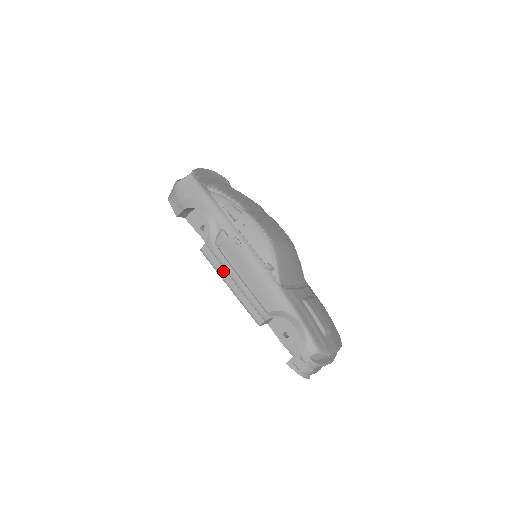
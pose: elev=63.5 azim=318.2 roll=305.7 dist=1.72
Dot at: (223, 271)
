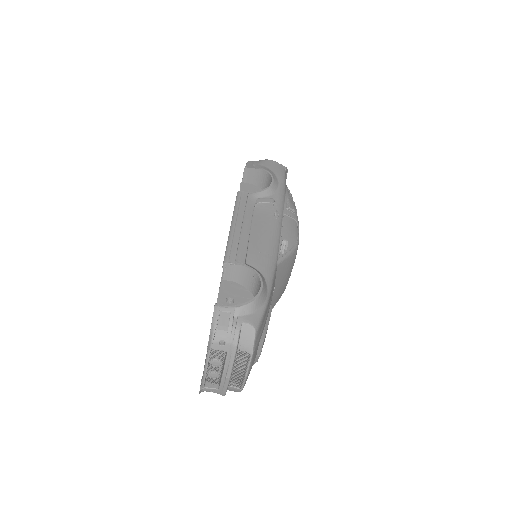
Dot at: (242, 213)
